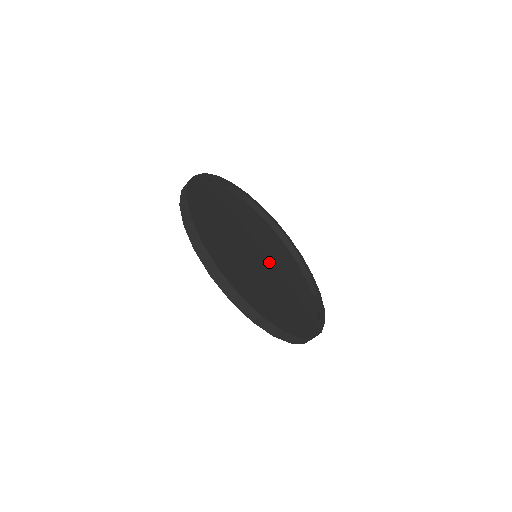
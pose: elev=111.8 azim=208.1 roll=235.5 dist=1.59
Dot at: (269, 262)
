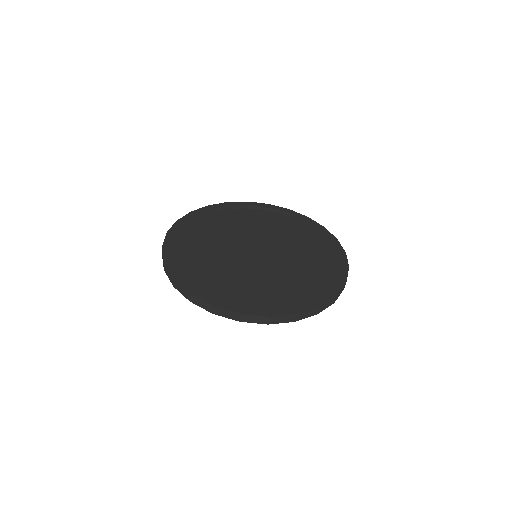
Dot at: (279, 261)
